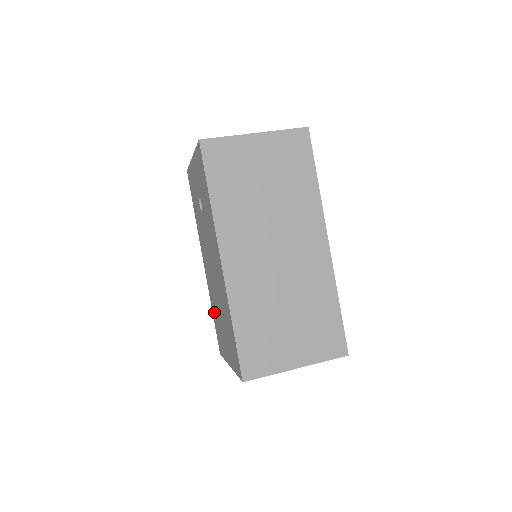
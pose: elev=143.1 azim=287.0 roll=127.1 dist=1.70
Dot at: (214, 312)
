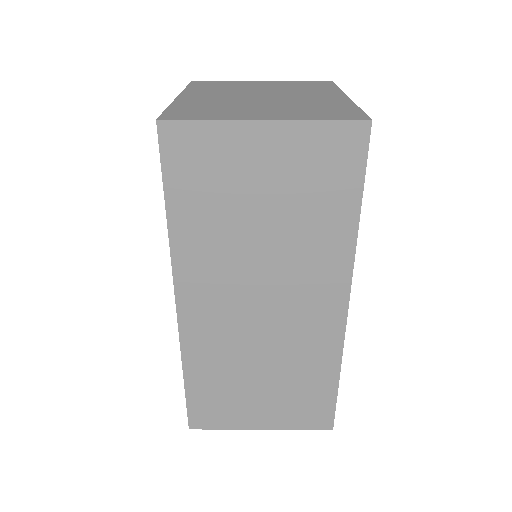
Dot at: occluded
